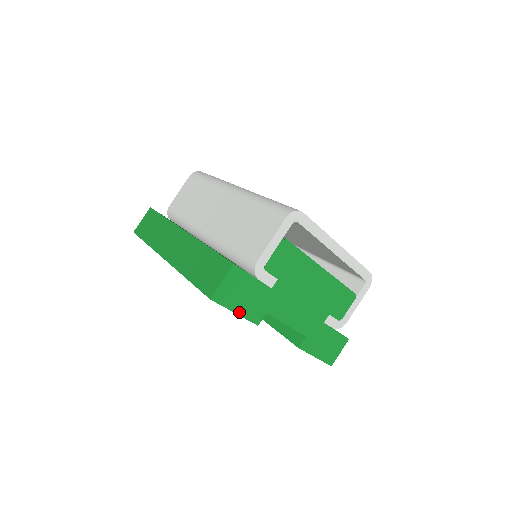
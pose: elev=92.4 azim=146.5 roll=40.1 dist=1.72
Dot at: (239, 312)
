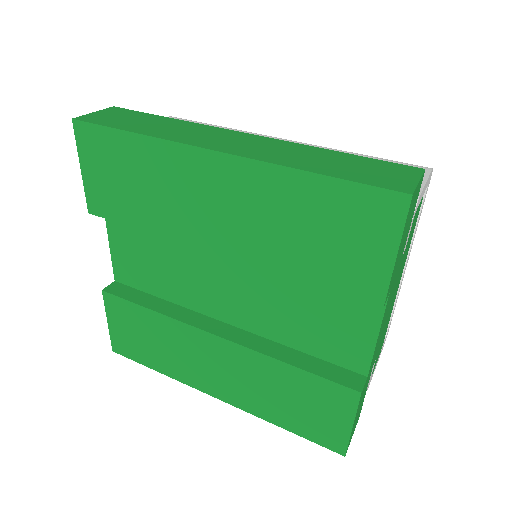
Dot at: (396, 258)
